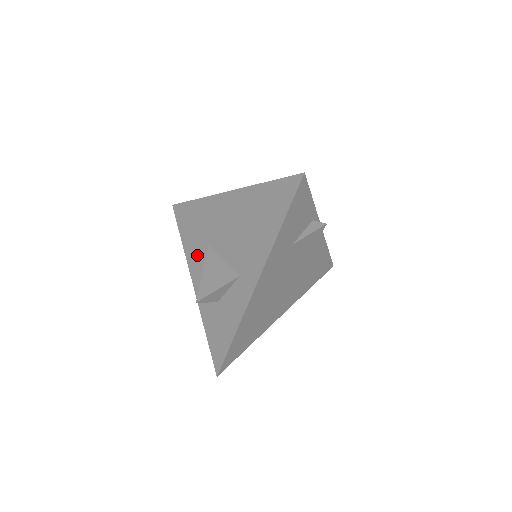
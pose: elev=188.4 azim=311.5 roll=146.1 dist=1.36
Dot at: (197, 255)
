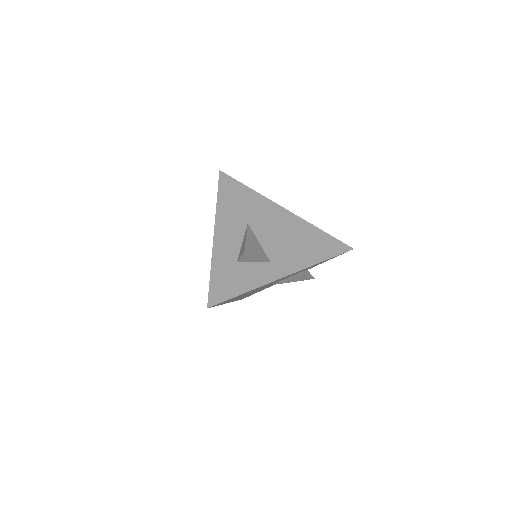
Dot at: (231, 220)
